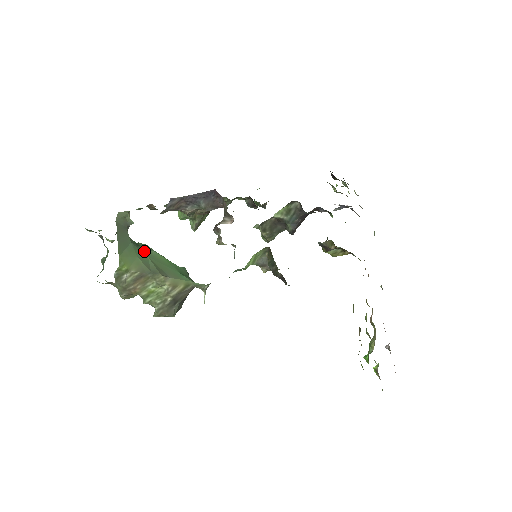
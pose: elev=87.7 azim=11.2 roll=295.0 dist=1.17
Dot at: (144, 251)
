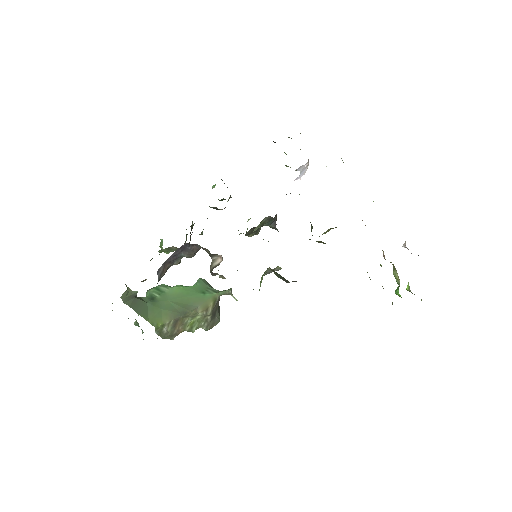
Dot at: (161, 299)
